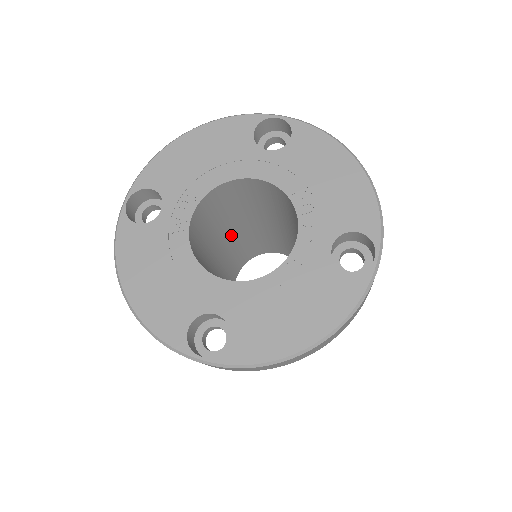
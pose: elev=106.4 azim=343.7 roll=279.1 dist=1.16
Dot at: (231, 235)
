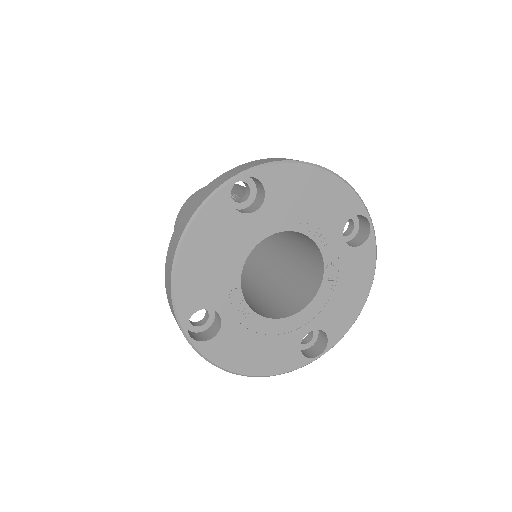
Dot at: occluded
